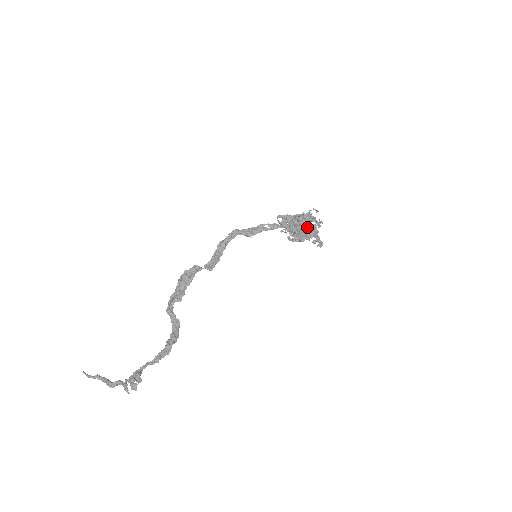
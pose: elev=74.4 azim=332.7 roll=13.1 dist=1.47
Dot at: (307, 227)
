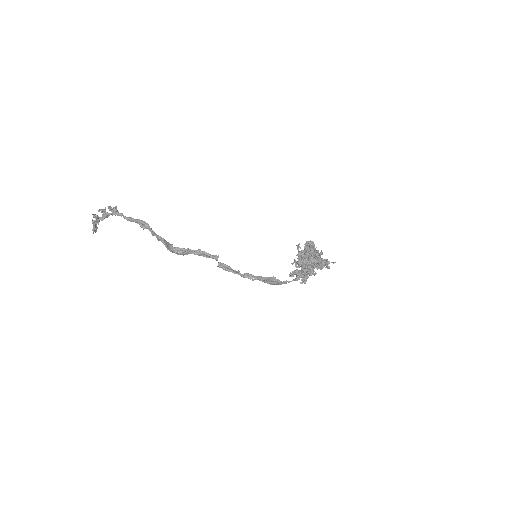
Dot at: (313, 247)
